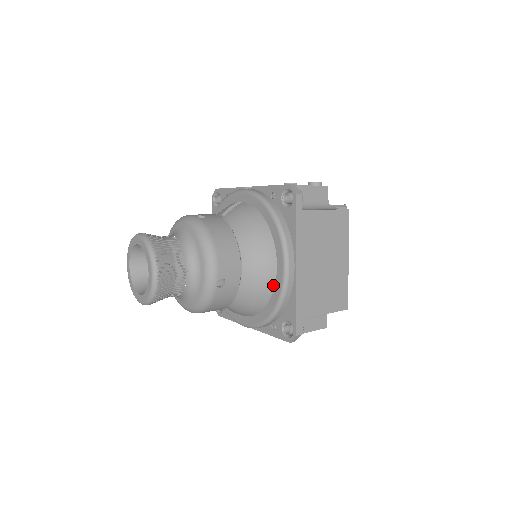
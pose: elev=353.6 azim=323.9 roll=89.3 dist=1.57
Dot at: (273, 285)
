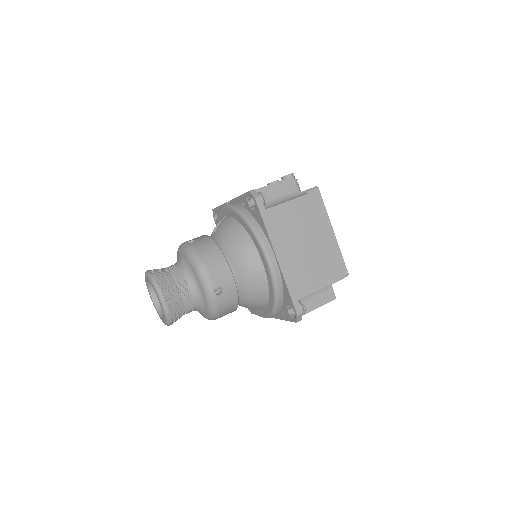
Dot at: (266, 278)
